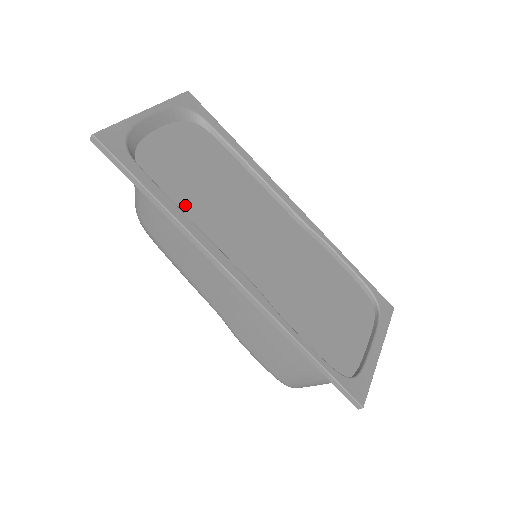
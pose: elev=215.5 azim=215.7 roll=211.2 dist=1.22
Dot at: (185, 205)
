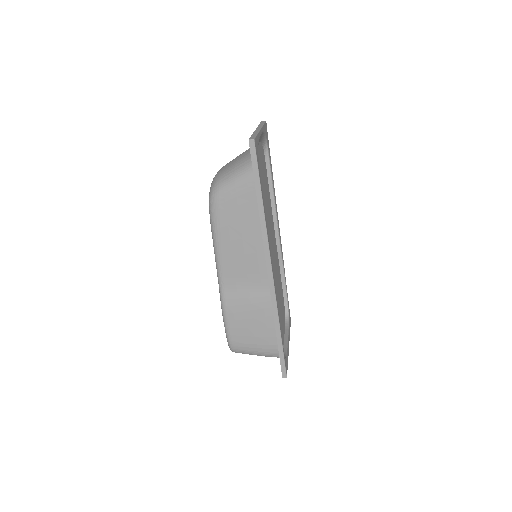
Dot at: occluded
